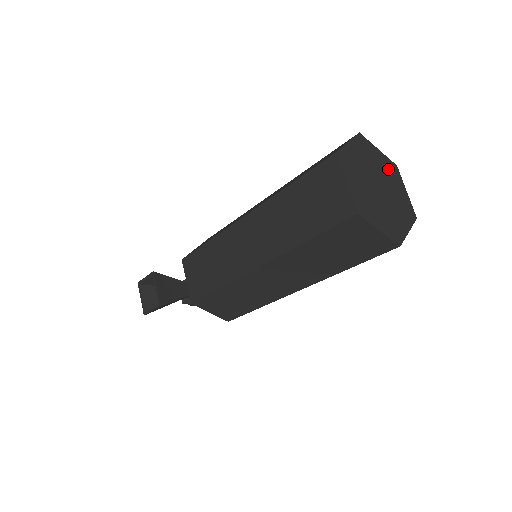
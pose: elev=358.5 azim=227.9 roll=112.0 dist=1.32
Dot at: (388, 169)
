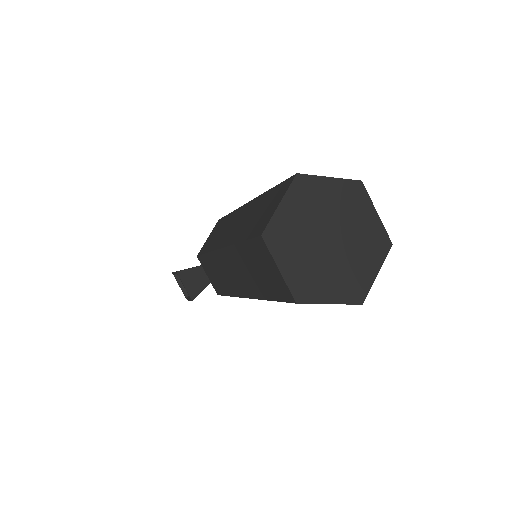
Dot at: (346, 198)
